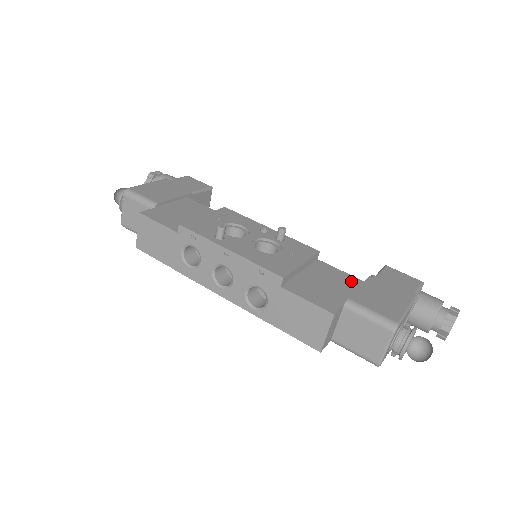
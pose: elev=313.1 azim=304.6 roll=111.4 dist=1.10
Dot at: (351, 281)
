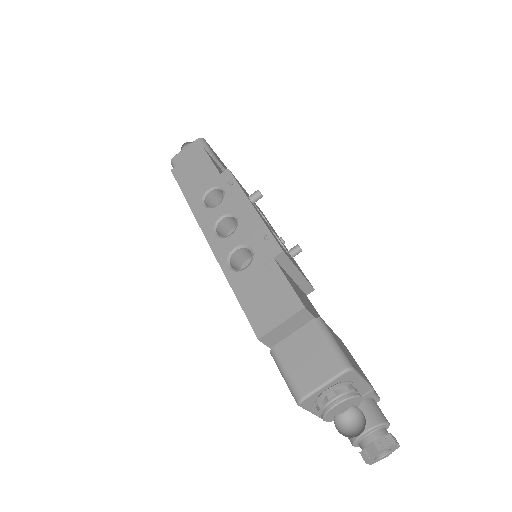
Dot at: occluded
